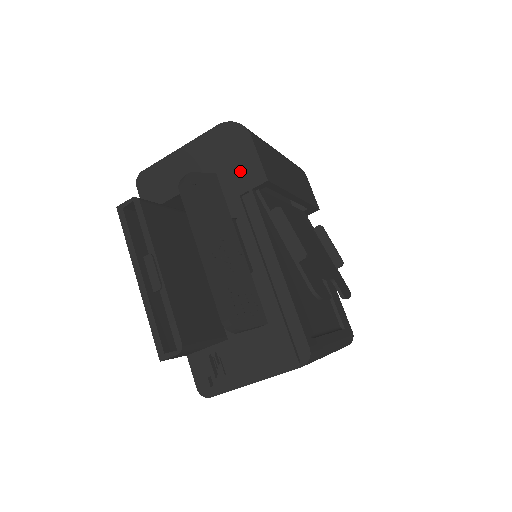
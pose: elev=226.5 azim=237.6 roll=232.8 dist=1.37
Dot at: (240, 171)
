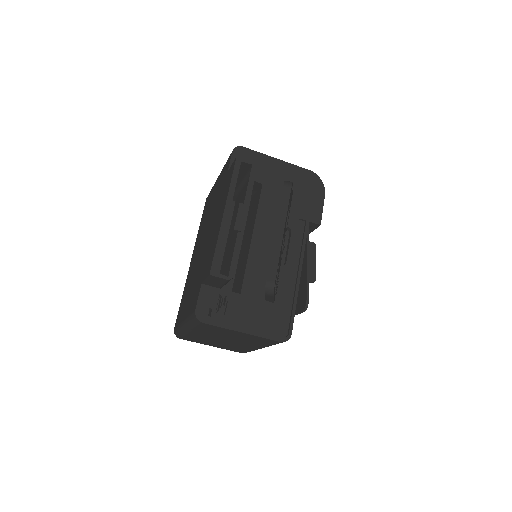
Dot at: (308, 206)
